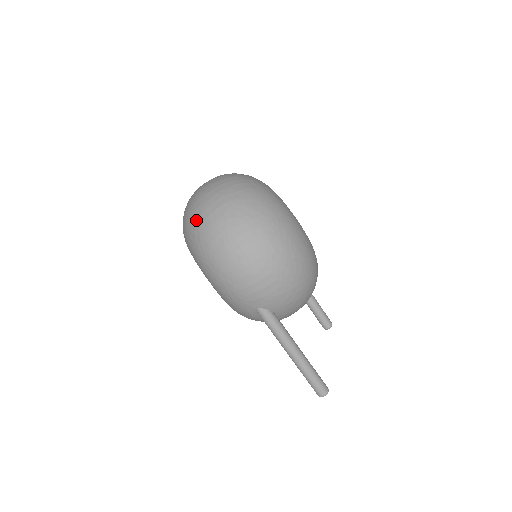
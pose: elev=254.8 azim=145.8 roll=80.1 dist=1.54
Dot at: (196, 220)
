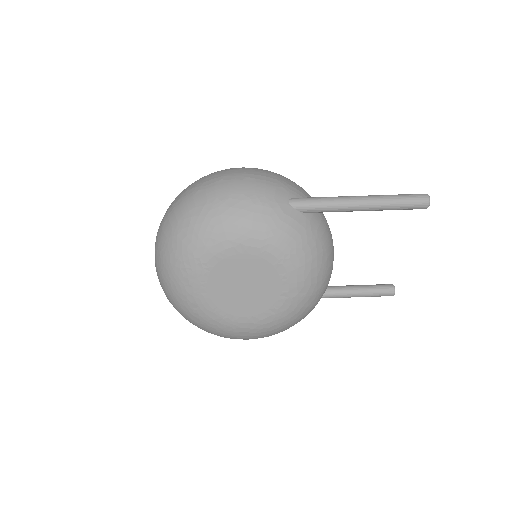
Dot at: (169, 226)
